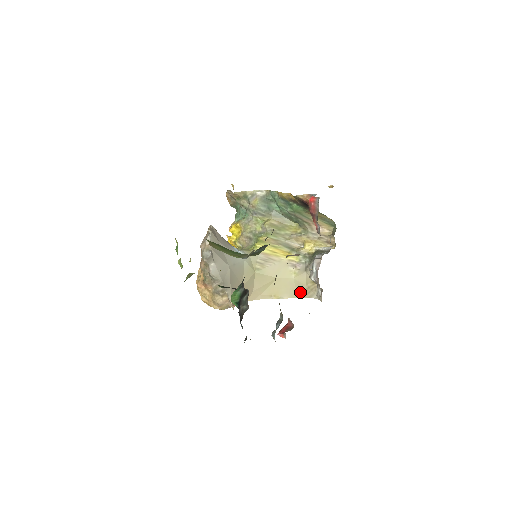
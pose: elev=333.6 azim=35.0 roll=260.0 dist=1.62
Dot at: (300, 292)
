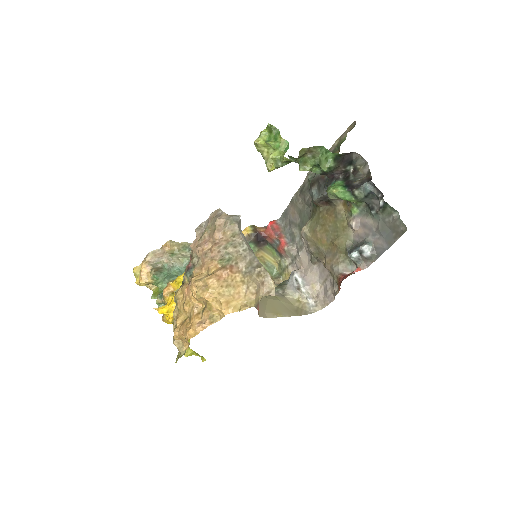
Dot at: (294, 311)
